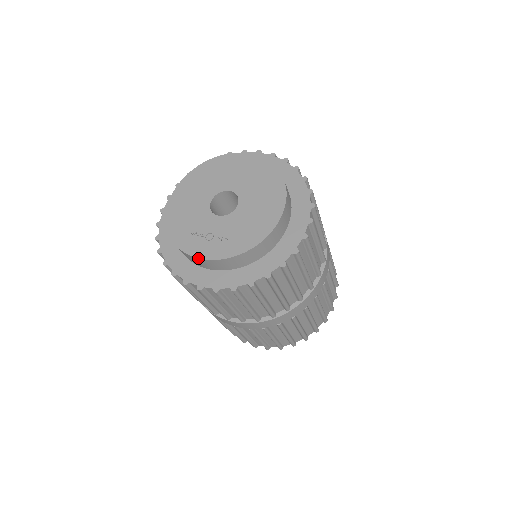
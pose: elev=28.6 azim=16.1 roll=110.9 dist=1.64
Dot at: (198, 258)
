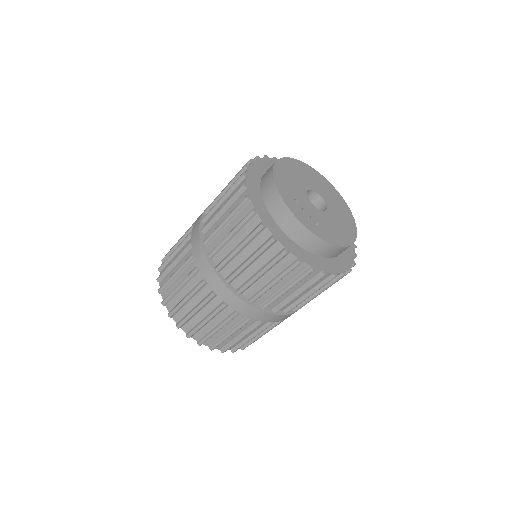
Dot at: (296, 217)
